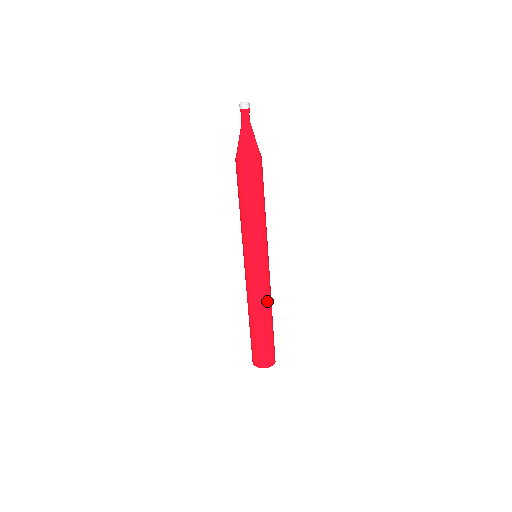
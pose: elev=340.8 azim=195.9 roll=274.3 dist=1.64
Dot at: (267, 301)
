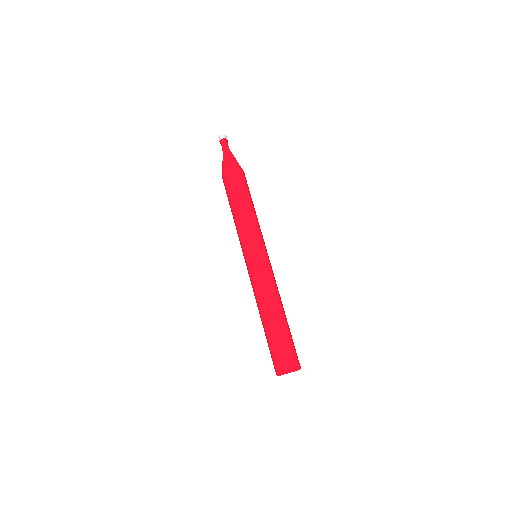
Dot at: occluded
